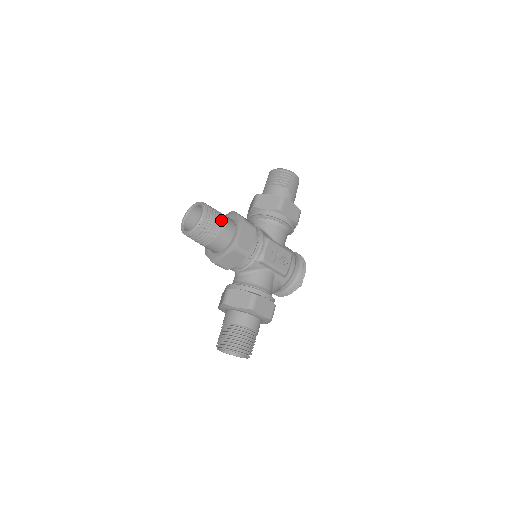
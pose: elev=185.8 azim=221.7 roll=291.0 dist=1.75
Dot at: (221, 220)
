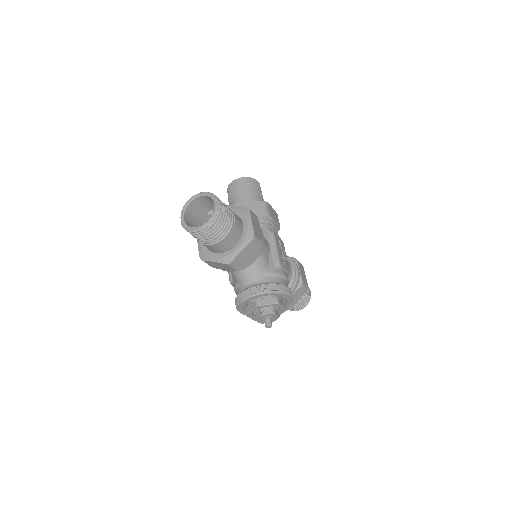
Dot at: occluded
